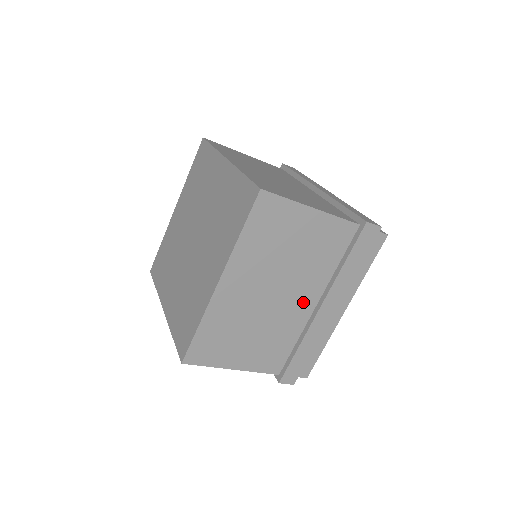
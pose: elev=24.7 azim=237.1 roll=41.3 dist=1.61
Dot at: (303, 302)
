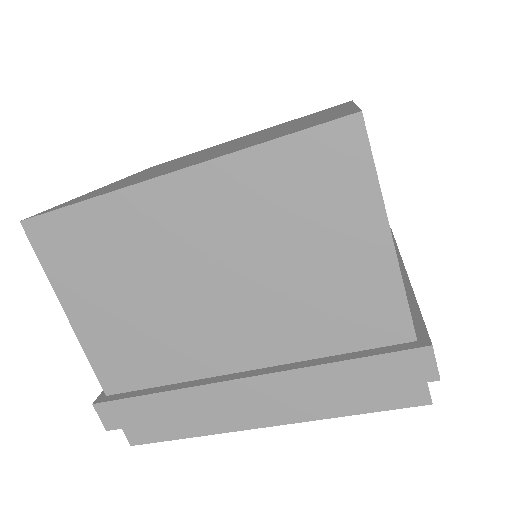
Dot at: occluded
